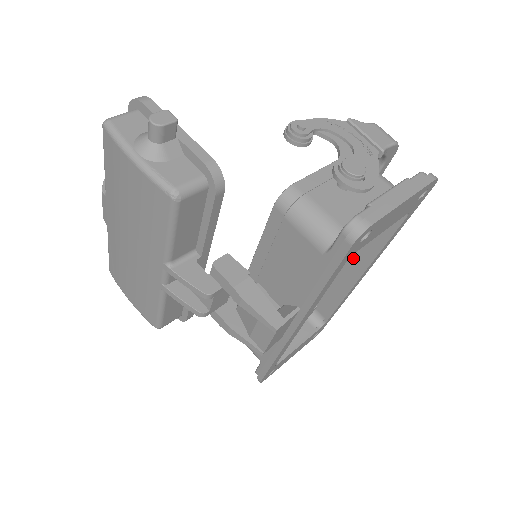
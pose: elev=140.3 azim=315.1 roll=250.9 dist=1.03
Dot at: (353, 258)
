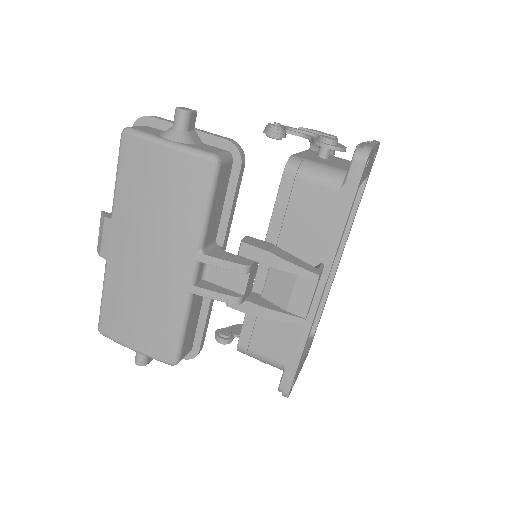
Dot at: occluded
